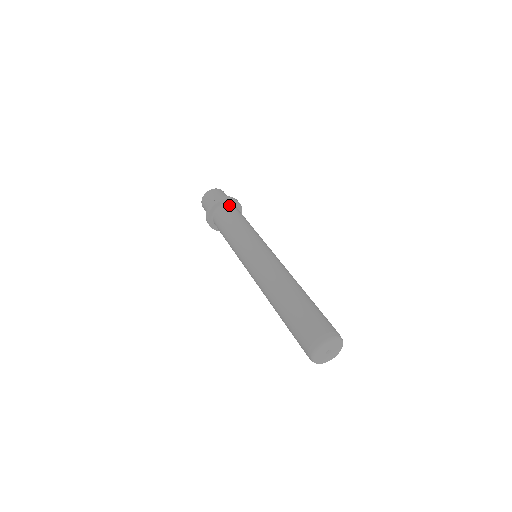
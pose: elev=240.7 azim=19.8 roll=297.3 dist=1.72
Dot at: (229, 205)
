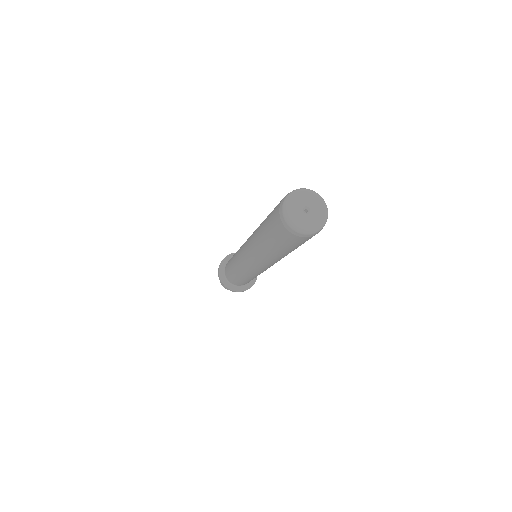
Dot at: occluded
